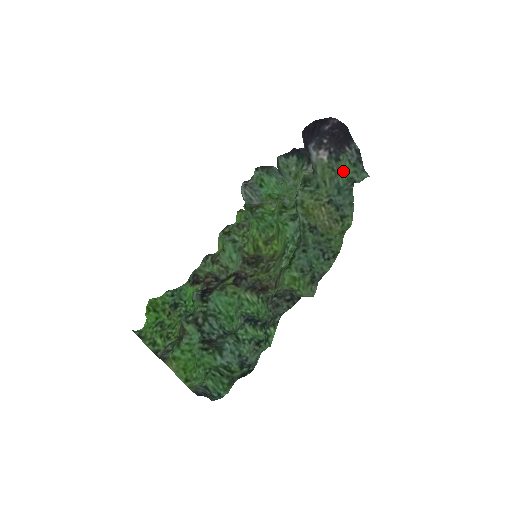
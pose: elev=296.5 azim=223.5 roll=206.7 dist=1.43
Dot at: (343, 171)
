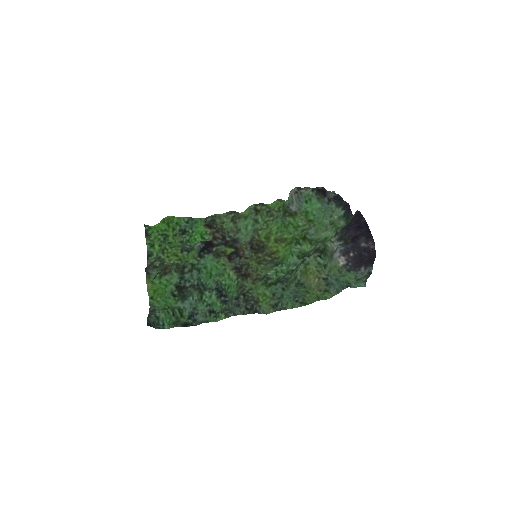
Dot at: (348, 276)
